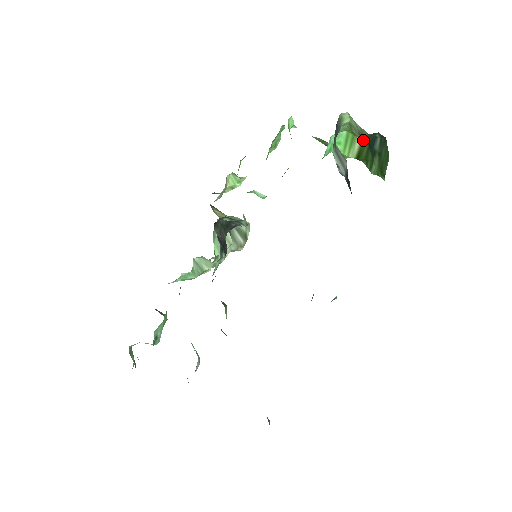
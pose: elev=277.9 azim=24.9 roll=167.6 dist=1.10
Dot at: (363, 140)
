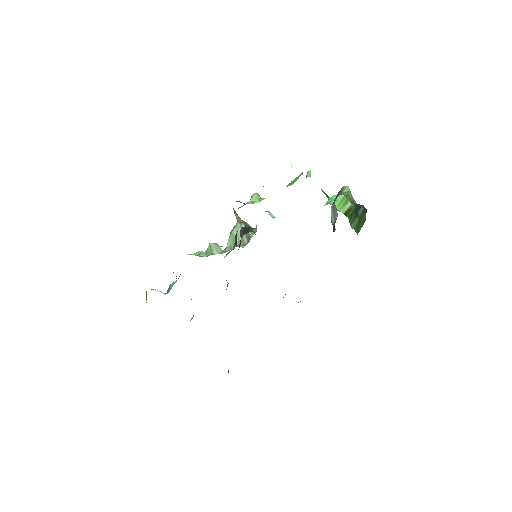
Dot at: (353, 205)
